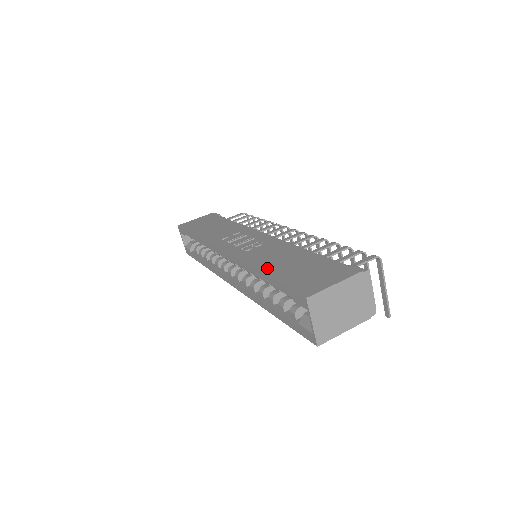
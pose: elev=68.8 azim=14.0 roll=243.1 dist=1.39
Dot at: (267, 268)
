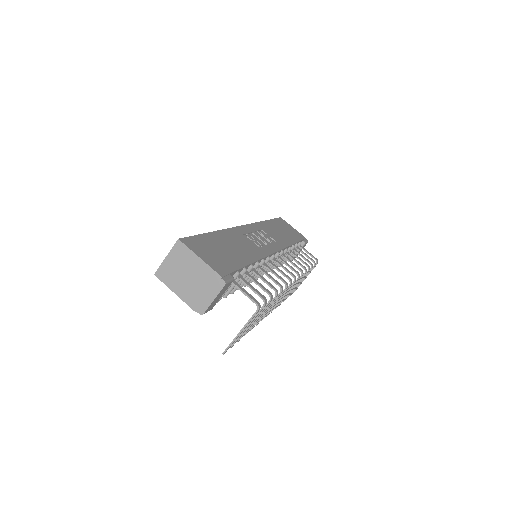
Dot at: (220, 236)
